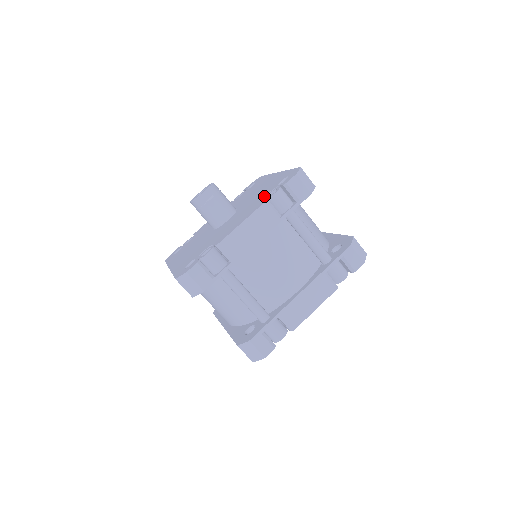
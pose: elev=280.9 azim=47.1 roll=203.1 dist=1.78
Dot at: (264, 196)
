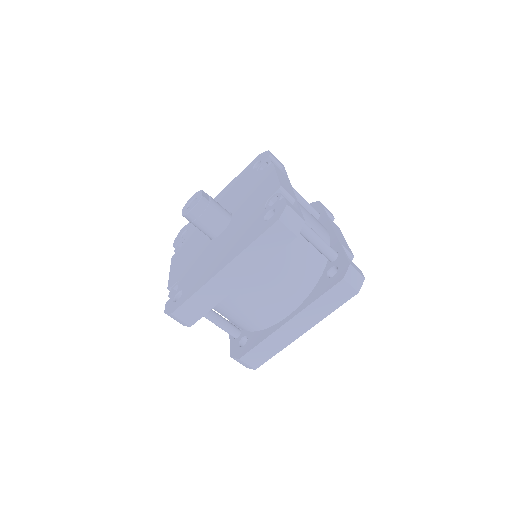
Dot at: (256, 175)
